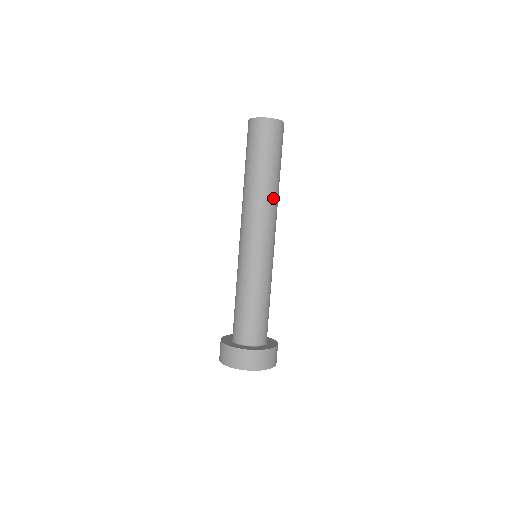
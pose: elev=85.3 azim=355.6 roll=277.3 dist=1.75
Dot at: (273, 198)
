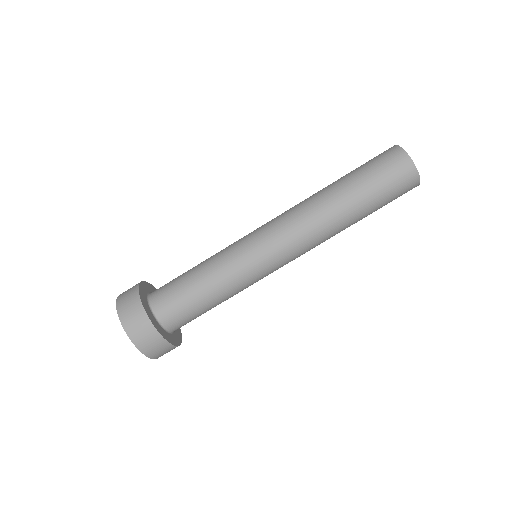
Dot at: (332, 231)
